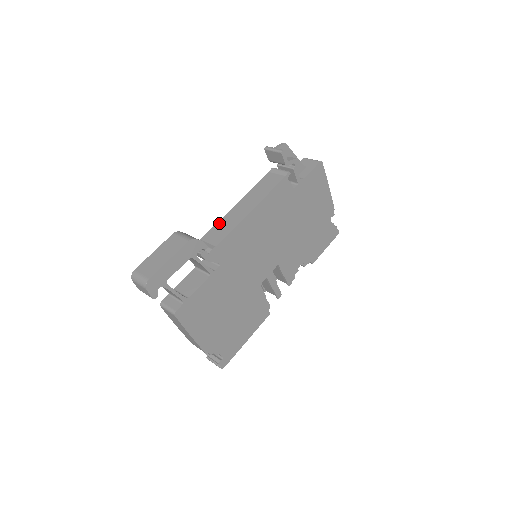
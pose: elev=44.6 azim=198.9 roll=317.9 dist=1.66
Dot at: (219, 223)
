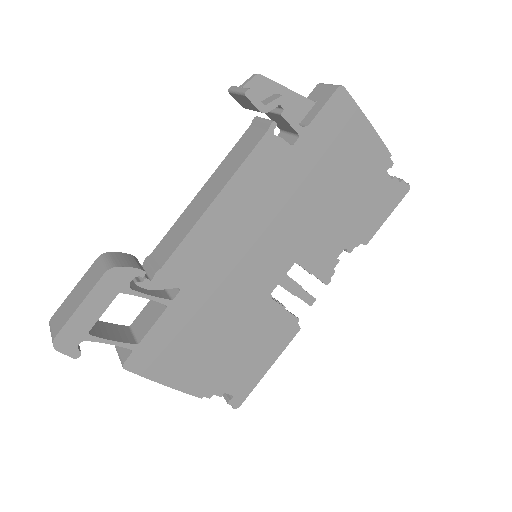
Dot at: (175, 225)
